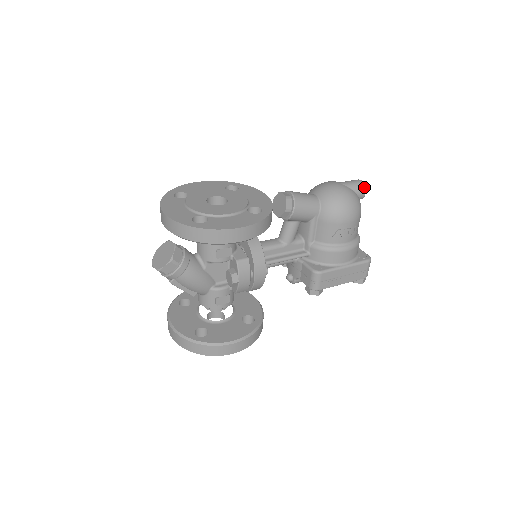
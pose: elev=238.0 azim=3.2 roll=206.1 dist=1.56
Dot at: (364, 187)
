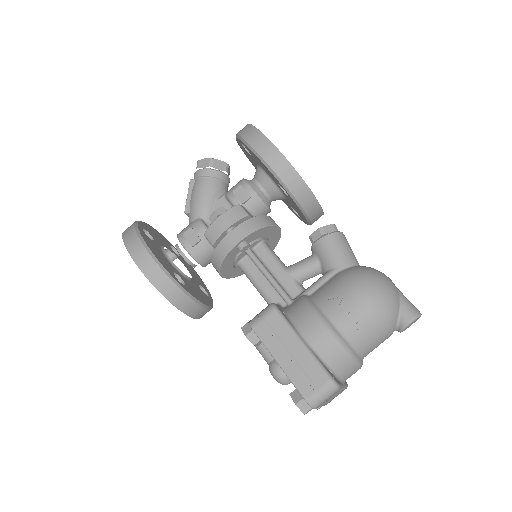
Dot at: (416, 314)
